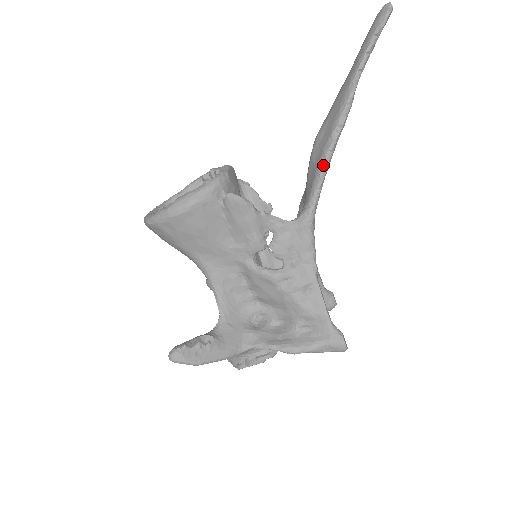
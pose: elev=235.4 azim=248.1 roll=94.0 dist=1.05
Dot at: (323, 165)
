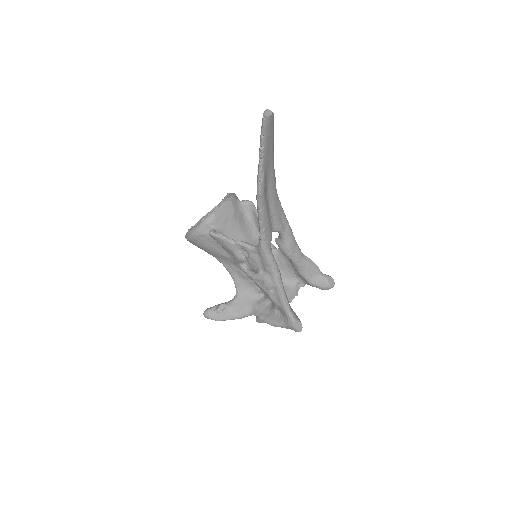
Dot at: (258, 217)
